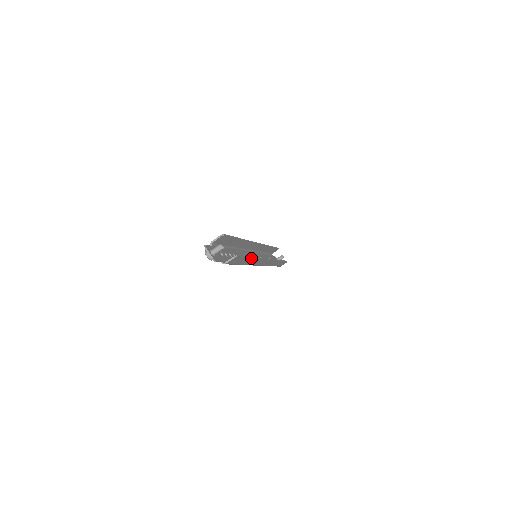
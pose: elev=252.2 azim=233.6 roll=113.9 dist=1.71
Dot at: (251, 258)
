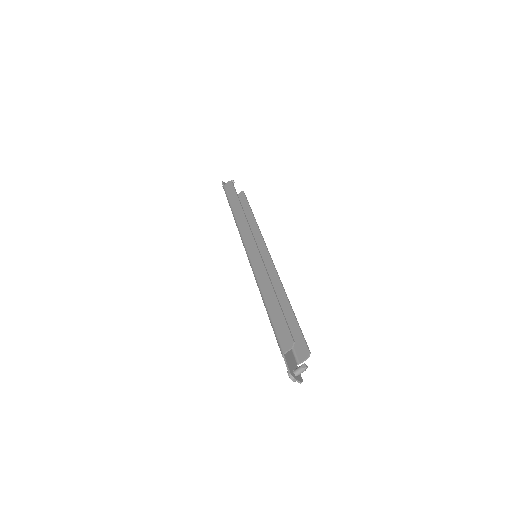
Dot at: (291, 309)
